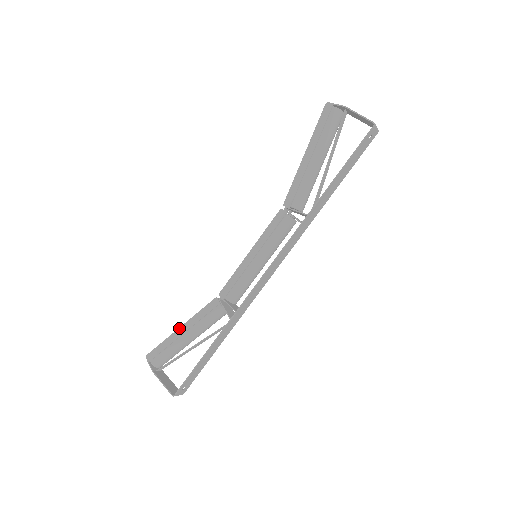
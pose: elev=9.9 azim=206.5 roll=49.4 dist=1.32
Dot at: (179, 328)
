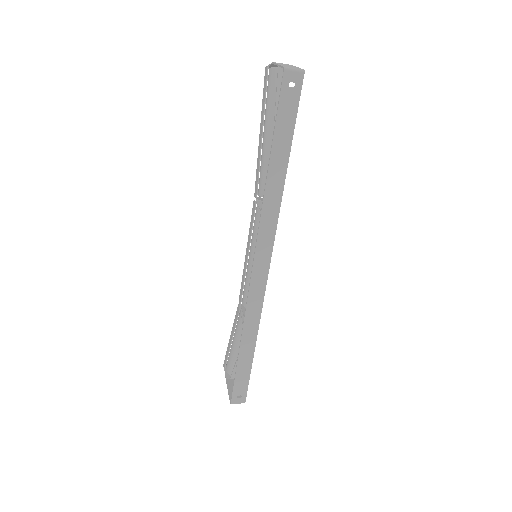
Dot at: (230, 337)
